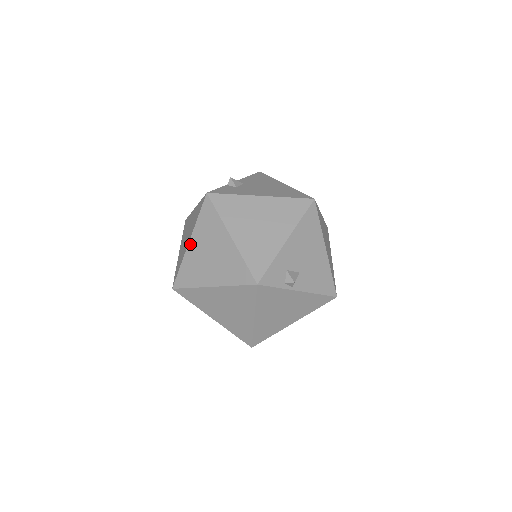
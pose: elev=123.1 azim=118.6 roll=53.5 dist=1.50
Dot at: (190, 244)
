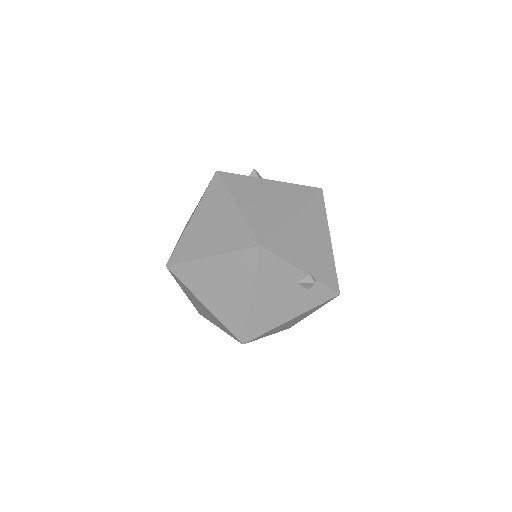
Dot at: occluded
